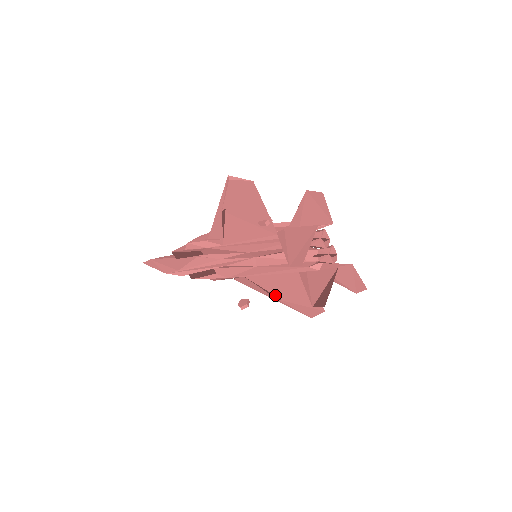
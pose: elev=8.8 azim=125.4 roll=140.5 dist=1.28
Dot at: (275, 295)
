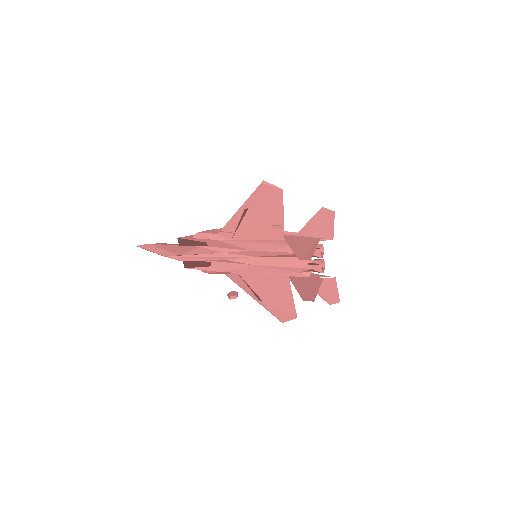
Dot at: (258, 296)
